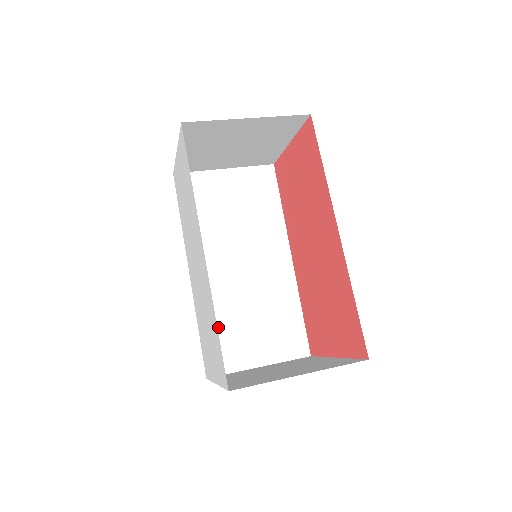
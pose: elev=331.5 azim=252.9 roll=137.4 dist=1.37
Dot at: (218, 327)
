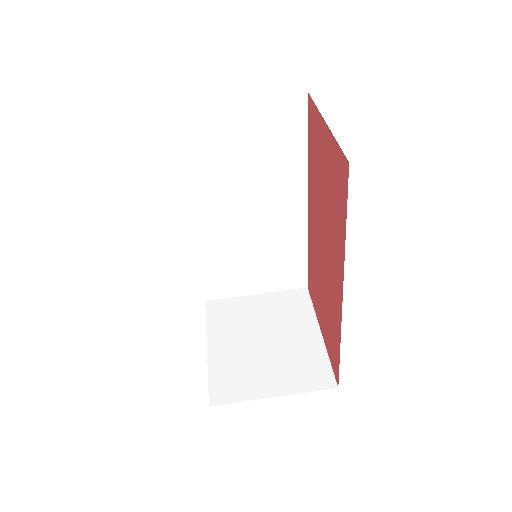
Dot at: (218, 266)
